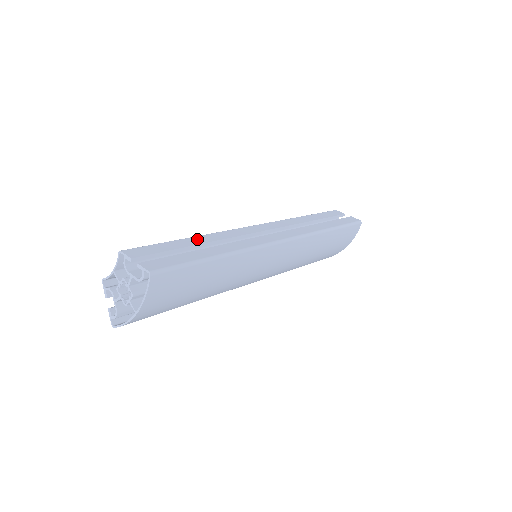
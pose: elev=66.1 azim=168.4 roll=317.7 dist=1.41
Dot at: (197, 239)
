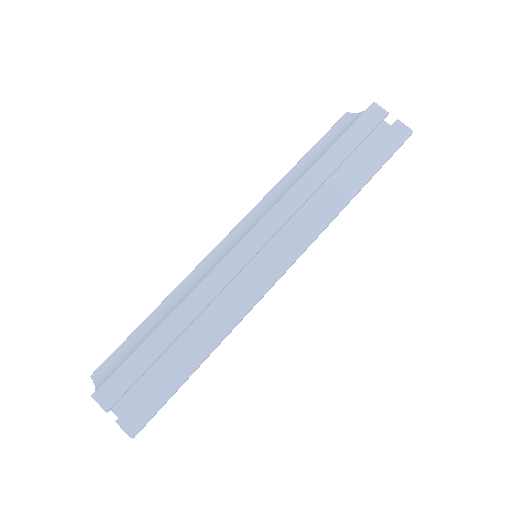
Dot at: (173, 324)
